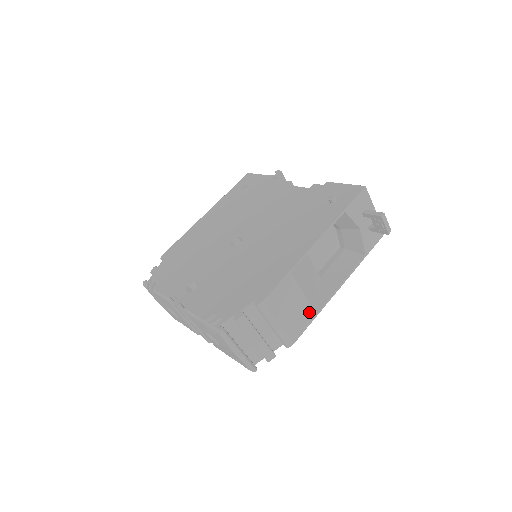
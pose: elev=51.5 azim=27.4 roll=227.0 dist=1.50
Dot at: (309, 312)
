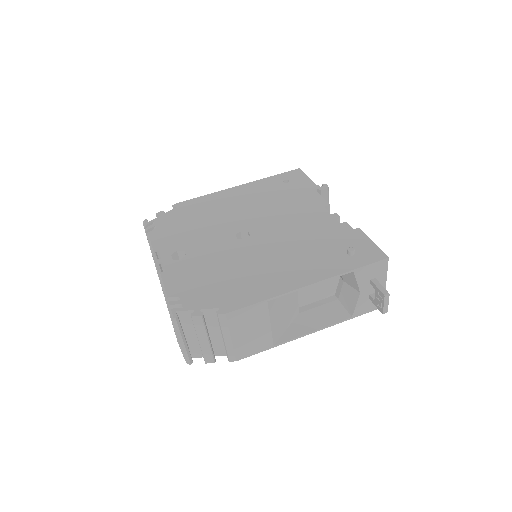
Dot at: (267, 341)
